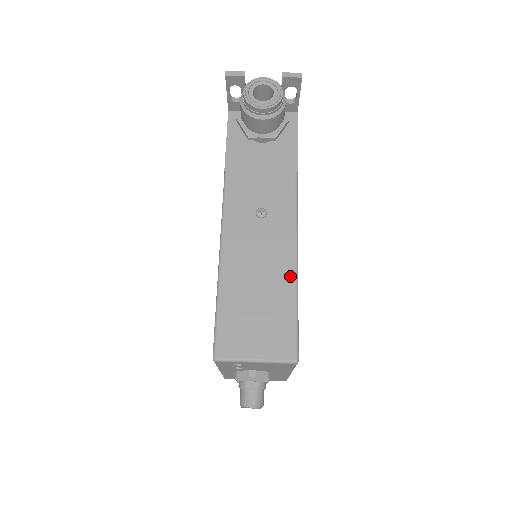
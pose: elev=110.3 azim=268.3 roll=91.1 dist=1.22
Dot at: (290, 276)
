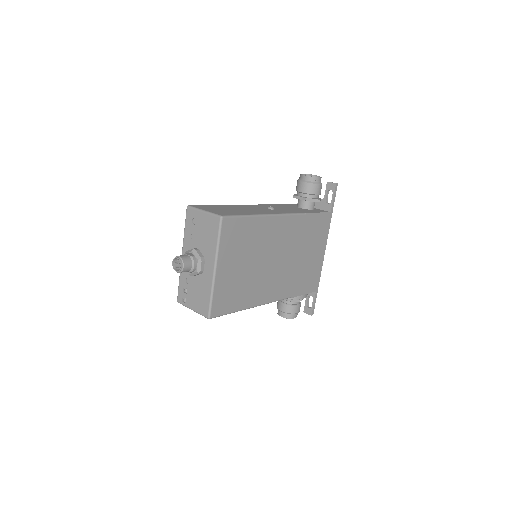
Dot at: (257, 213)
